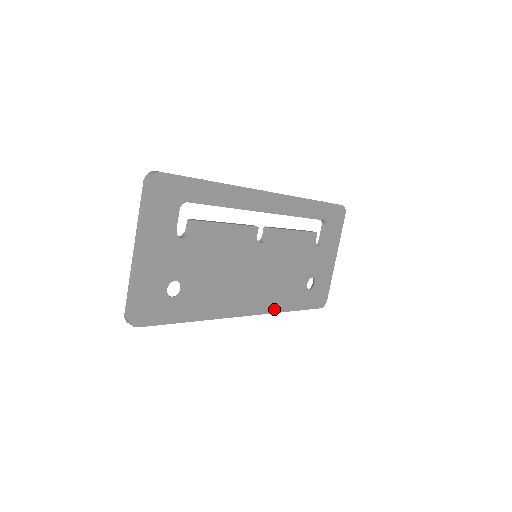
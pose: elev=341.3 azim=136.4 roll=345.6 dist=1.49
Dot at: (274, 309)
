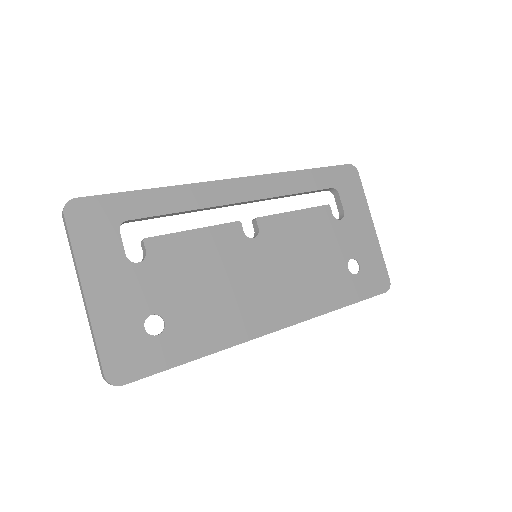
Dot at: (315, 312)
